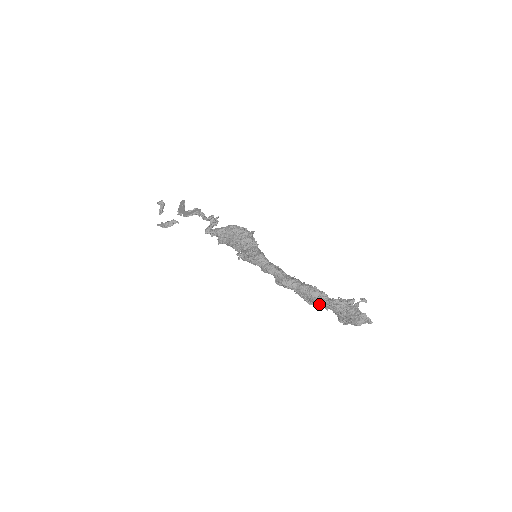
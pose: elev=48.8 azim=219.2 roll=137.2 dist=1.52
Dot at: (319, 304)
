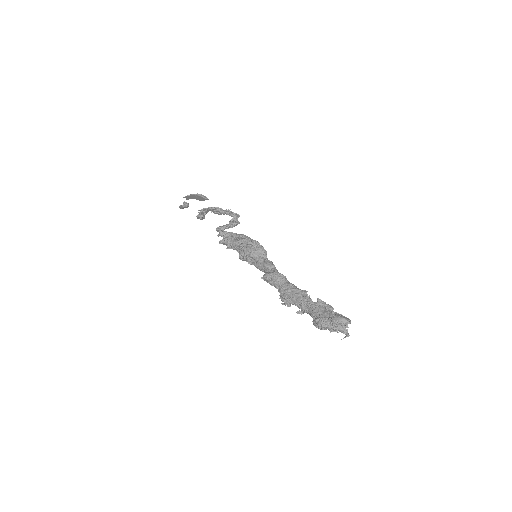
Dot at: (301, 302)
